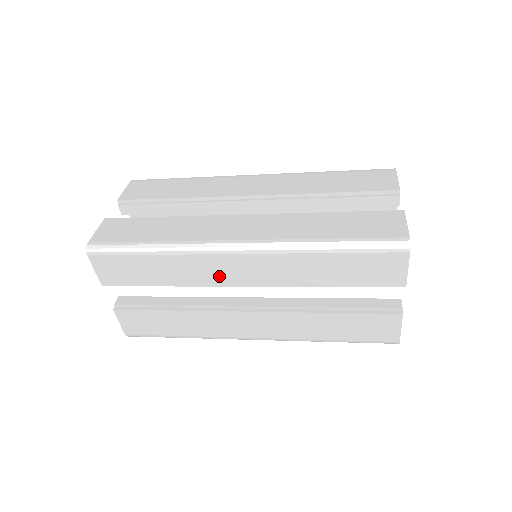
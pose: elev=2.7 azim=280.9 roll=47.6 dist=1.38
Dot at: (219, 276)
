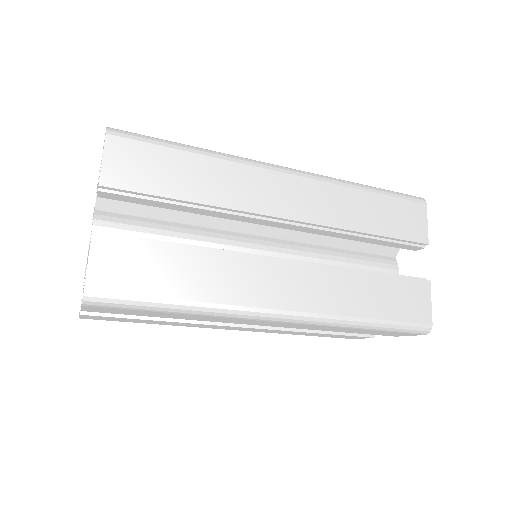
Dot at: (263, 199)
